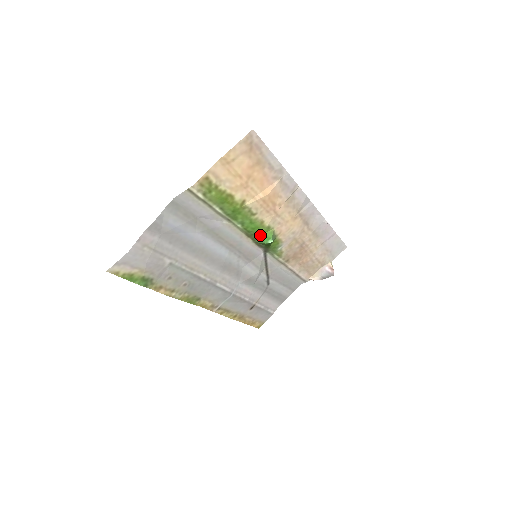
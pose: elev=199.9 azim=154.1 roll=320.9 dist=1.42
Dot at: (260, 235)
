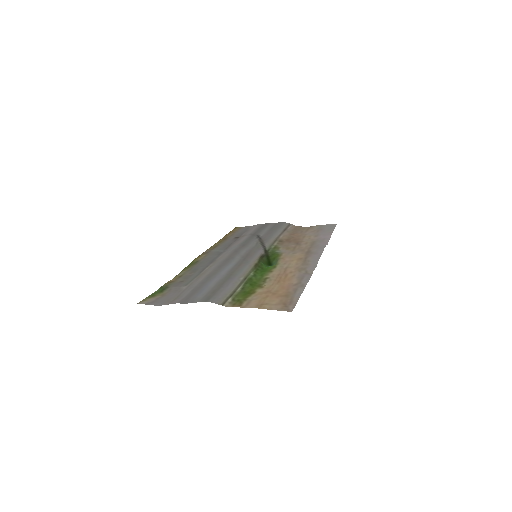
Dot at: (265, 267)
